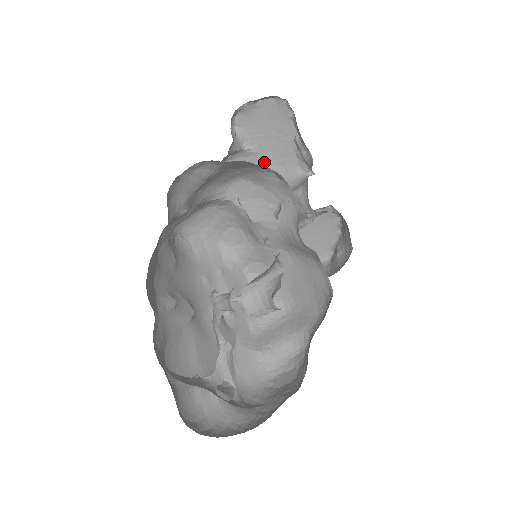
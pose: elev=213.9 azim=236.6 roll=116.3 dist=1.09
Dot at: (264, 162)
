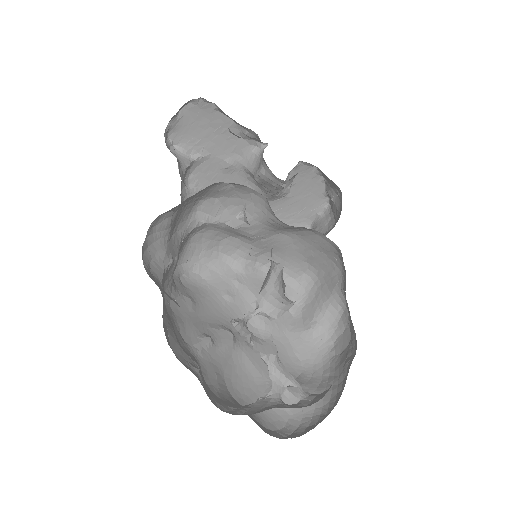
Dot at: (218, 159)
